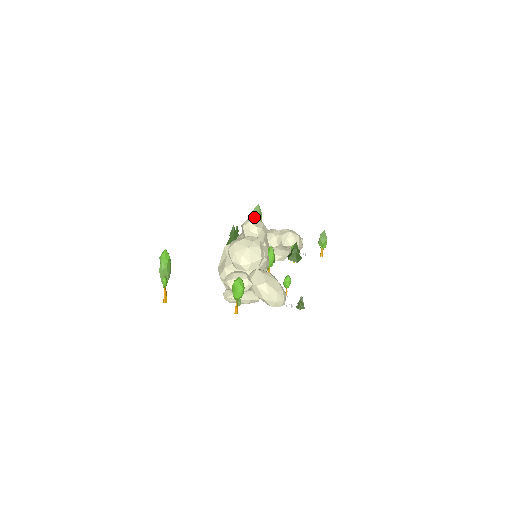
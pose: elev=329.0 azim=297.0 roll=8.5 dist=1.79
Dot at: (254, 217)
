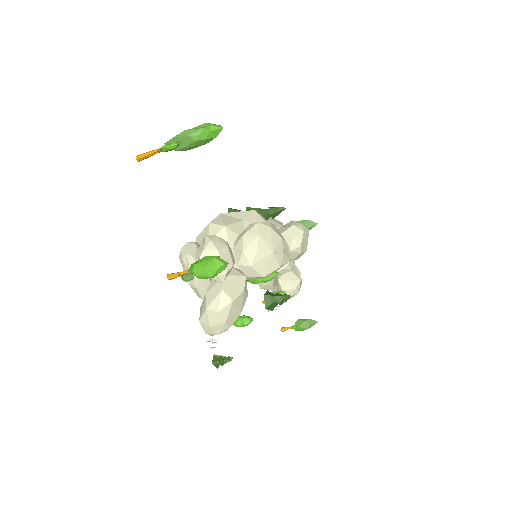
Dot at: occluded
